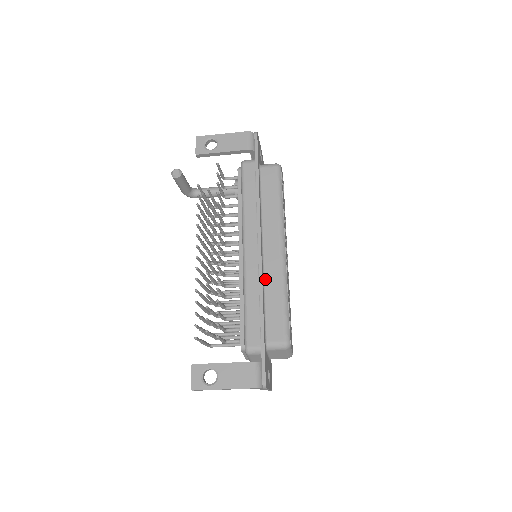
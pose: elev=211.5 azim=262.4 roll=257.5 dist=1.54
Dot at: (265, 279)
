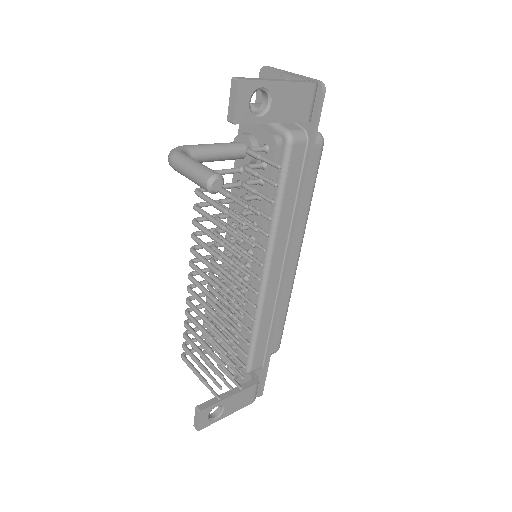
Dot at: occluded
